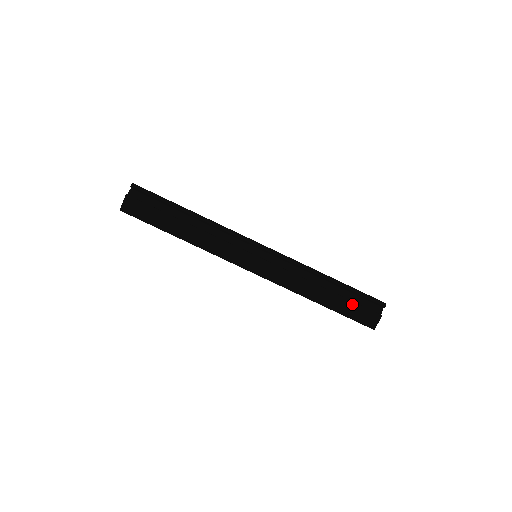
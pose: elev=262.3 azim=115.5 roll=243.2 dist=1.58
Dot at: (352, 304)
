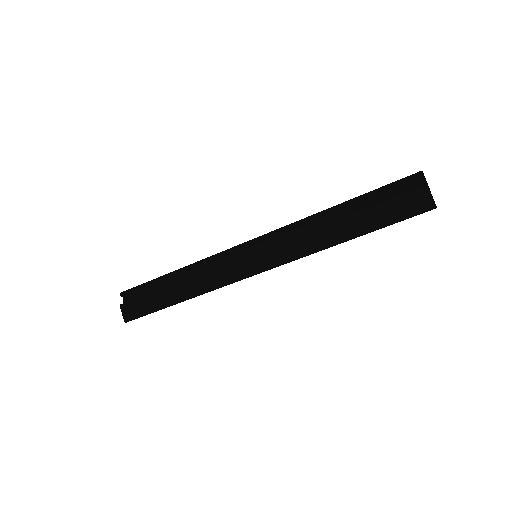
Dot at: (382, 206)
